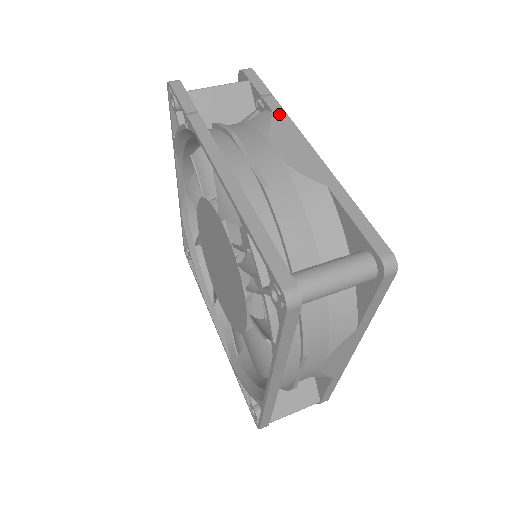
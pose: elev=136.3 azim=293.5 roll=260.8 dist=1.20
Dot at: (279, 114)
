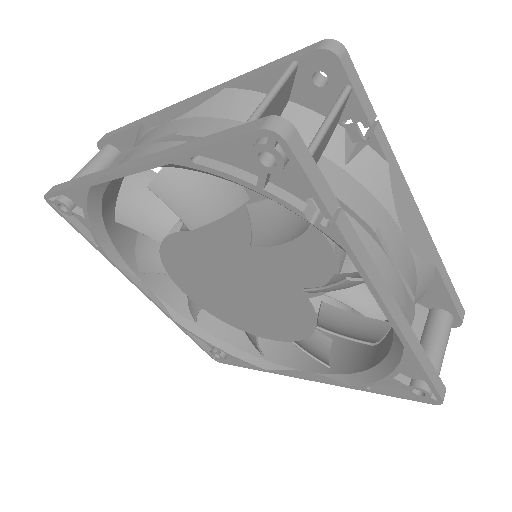
Dot at: (392, 163)
